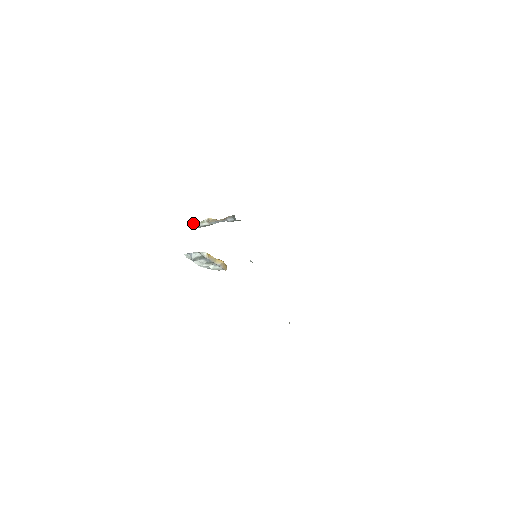
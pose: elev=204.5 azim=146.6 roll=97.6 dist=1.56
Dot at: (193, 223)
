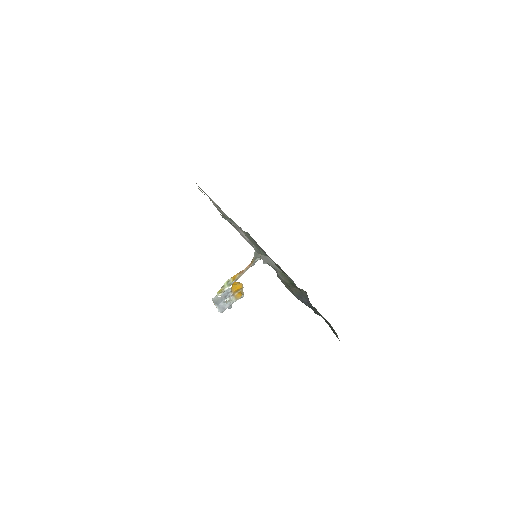
Dot at: occluded
